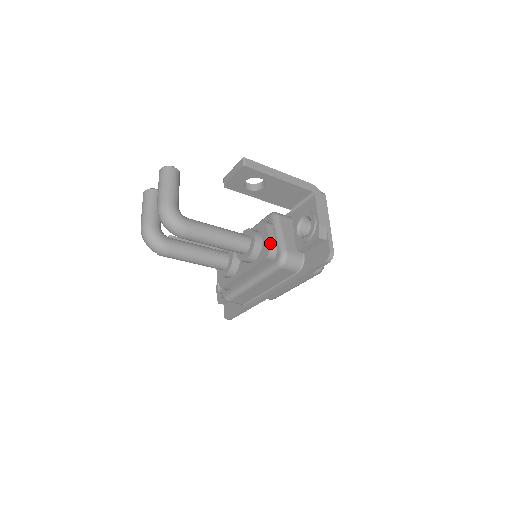
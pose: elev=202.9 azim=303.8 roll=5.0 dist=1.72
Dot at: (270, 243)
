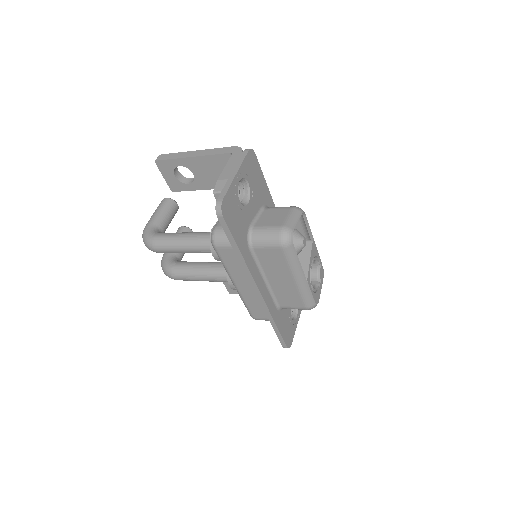
Dot at: (213, 227)
